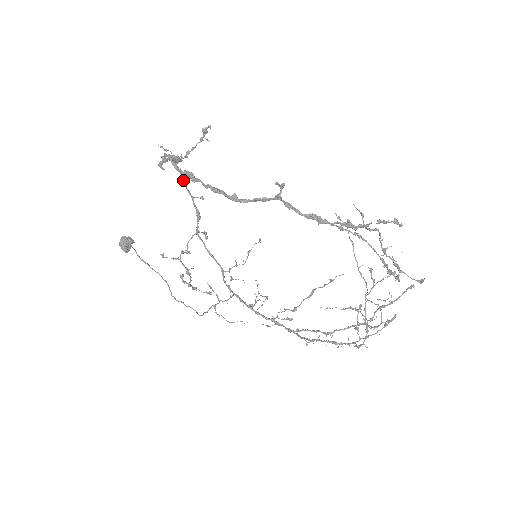
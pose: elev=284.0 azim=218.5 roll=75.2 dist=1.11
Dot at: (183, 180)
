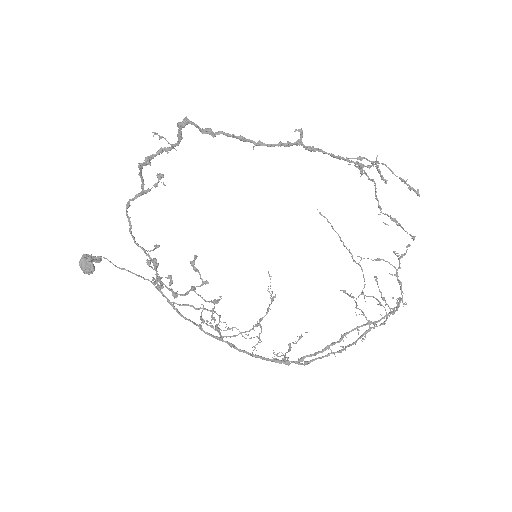
Dot at: (131, 231)
